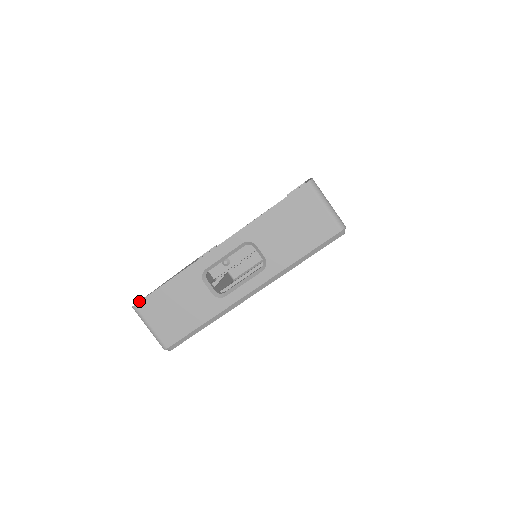
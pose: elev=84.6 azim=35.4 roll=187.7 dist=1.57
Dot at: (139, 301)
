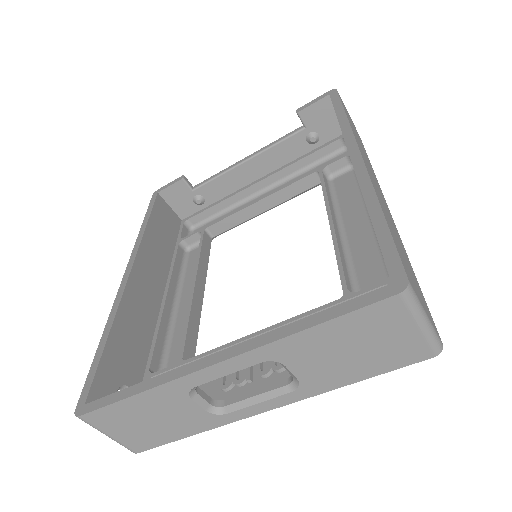
Dot at: (85, 413)
